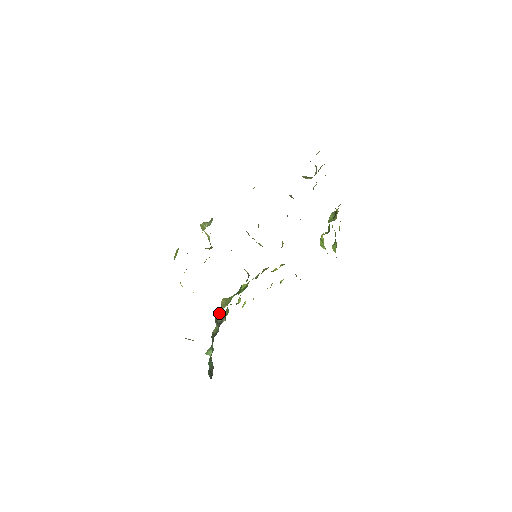
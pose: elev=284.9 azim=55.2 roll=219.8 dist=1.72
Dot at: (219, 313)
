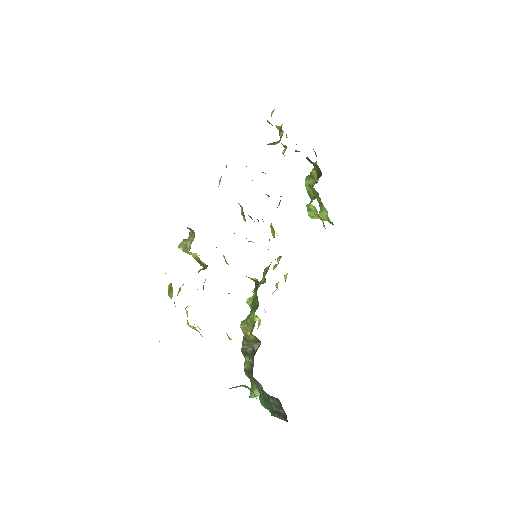
Dot at: (244, 342)
